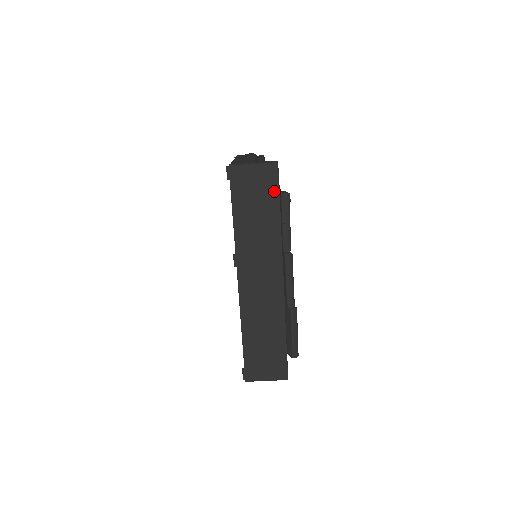
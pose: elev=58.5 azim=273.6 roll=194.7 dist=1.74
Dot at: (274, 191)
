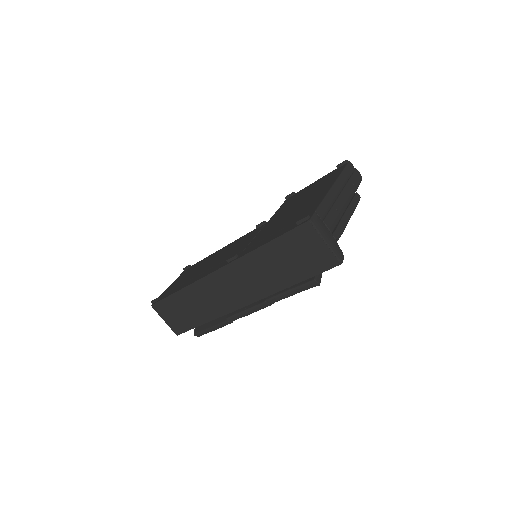
Dot at: (313, 271)
